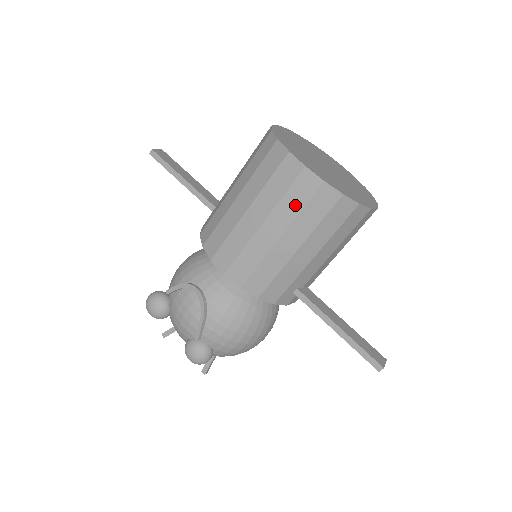
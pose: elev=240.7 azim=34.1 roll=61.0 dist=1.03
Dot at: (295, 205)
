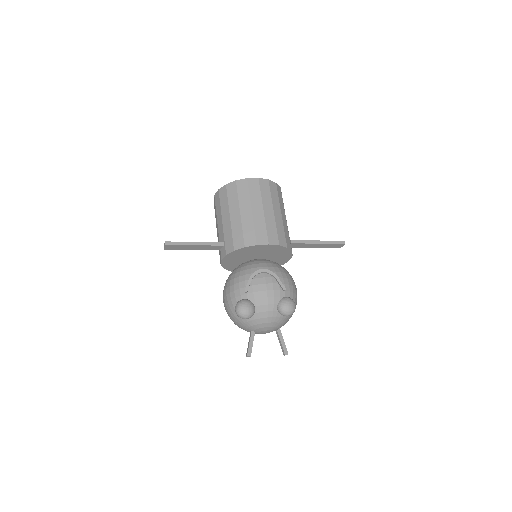
Dot at: (267, 194)
